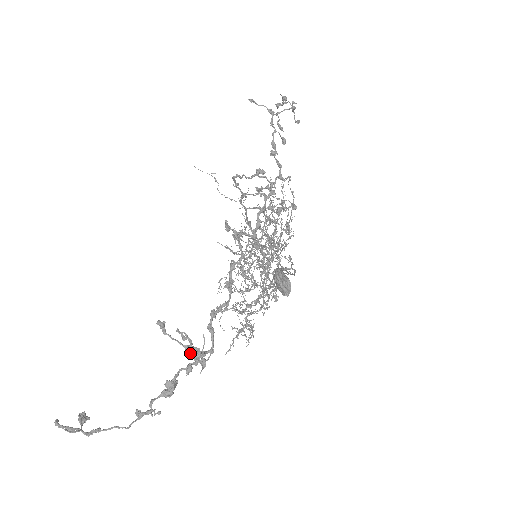
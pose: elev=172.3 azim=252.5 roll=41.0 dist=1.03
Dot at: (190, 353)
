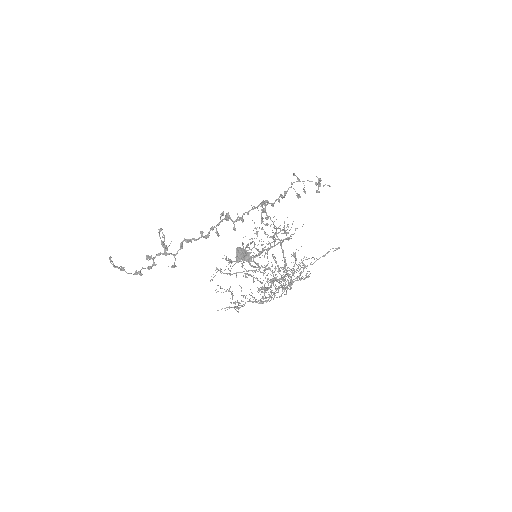
Dot at: (162, 246)
